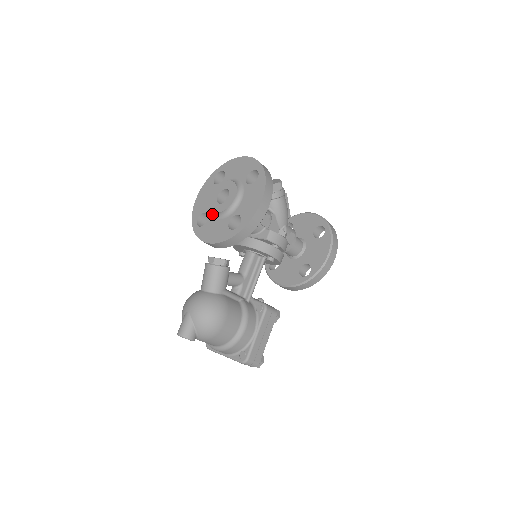
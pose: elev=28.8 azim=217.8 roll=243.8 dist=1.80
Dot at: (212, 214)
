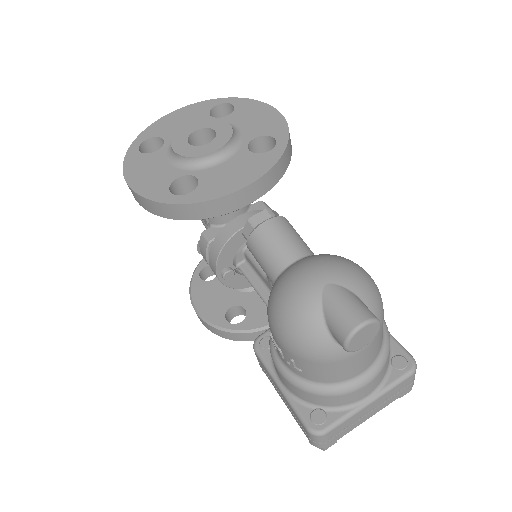
Dot at: (199, 167)
